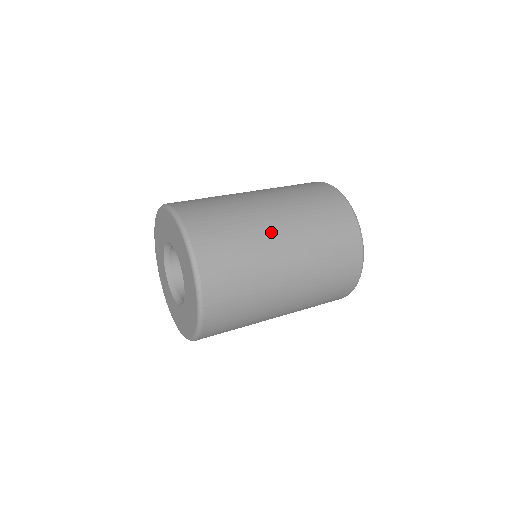
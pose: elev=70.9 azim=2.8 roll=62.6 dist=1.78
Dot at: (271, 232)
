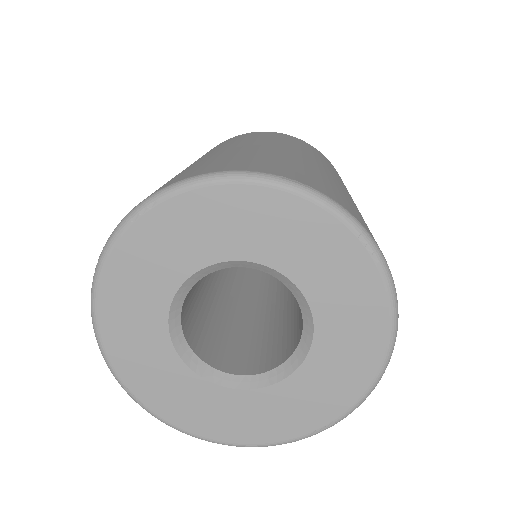
Dot at: occluded
